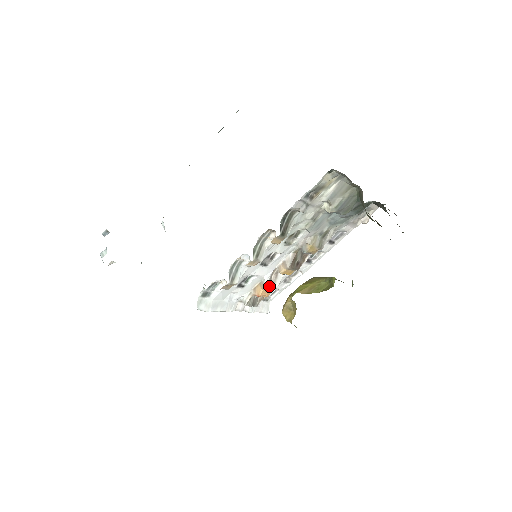
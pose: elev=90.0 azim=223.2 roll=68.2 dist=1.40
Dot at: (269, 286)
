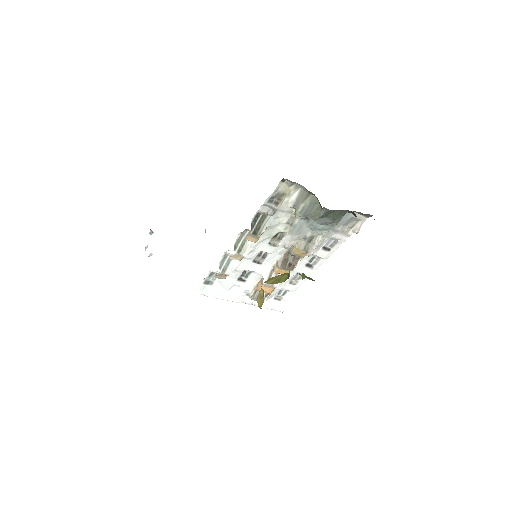
Dot at: occluded
